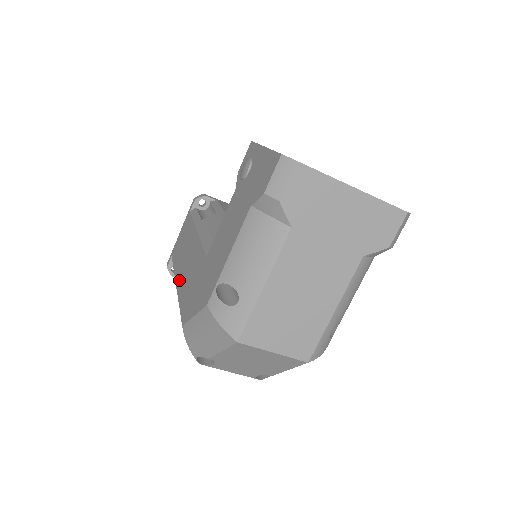
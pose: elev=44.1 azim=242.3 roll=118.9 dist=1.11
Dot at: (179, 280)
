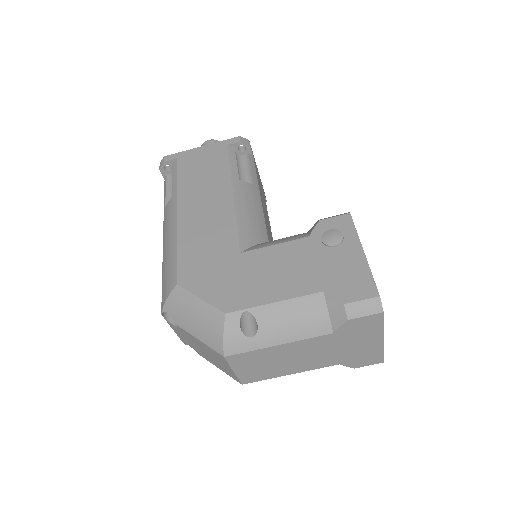
Dot at: (185, 216)
